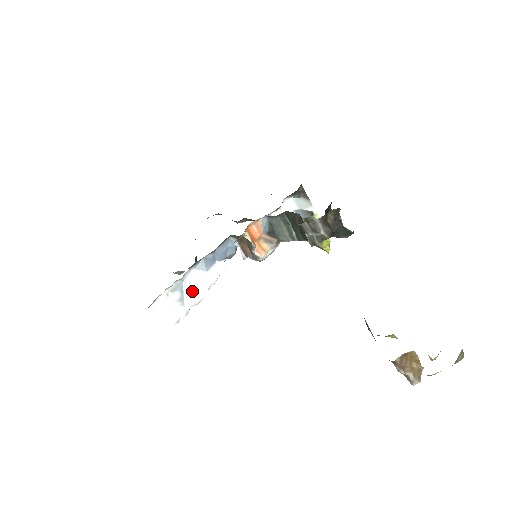
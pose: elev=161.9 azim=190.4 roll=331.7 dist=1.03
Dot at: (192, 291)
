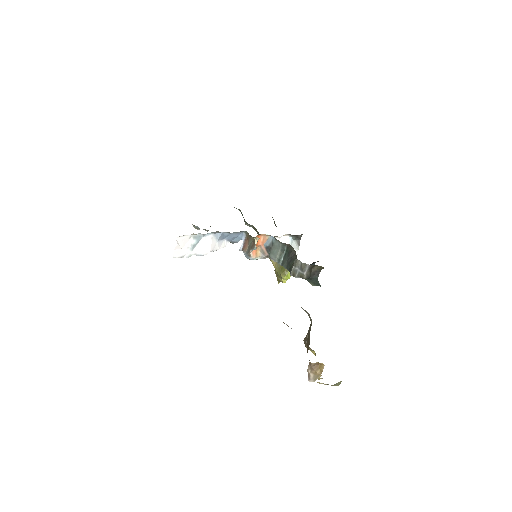
Dot at: (202, 246)
